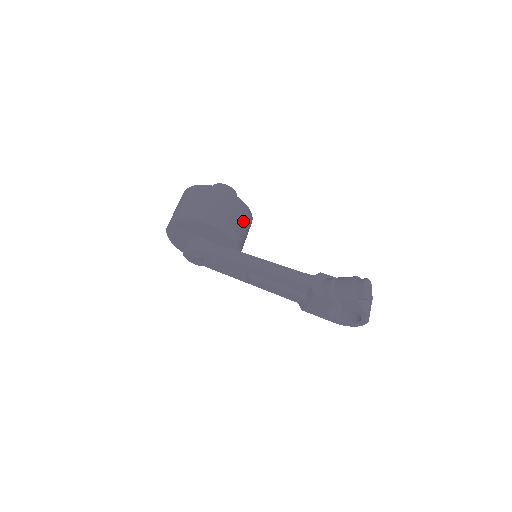
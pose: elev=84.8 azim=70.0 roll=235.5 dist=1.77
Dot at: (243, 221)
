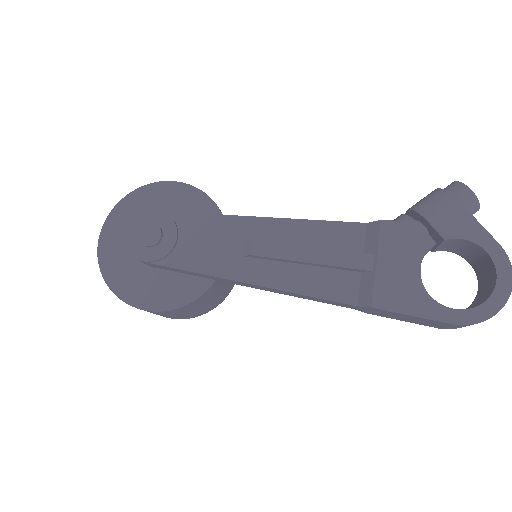
Dot at: occluded
